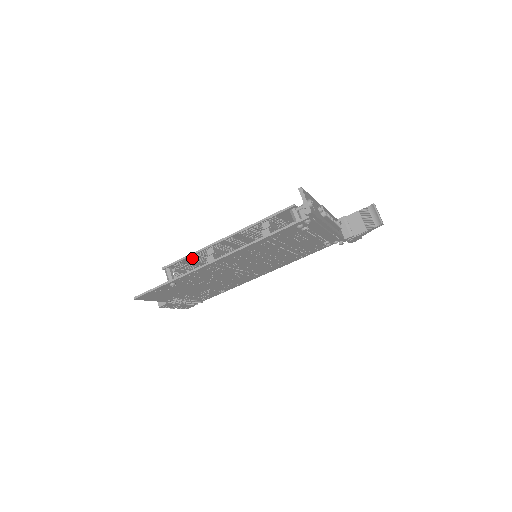
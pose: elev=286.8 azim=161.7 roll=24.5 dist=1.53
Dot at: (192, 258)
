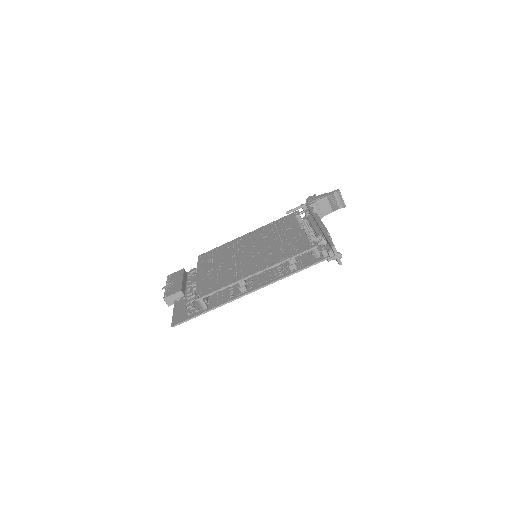
Dot at: (223, 289)
